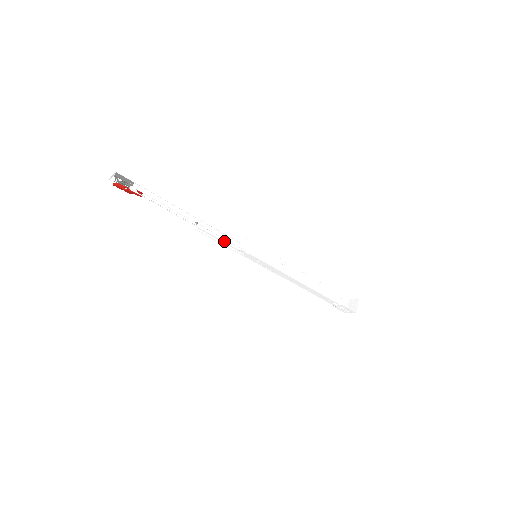
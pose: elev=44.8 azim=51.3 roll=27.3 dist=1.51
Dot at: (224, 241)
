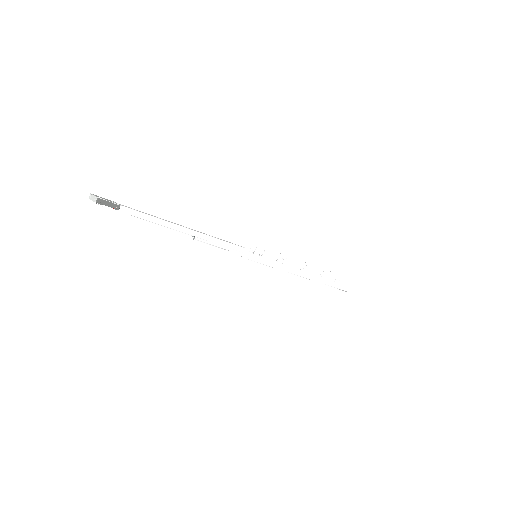
Dot at: (223, 248)
